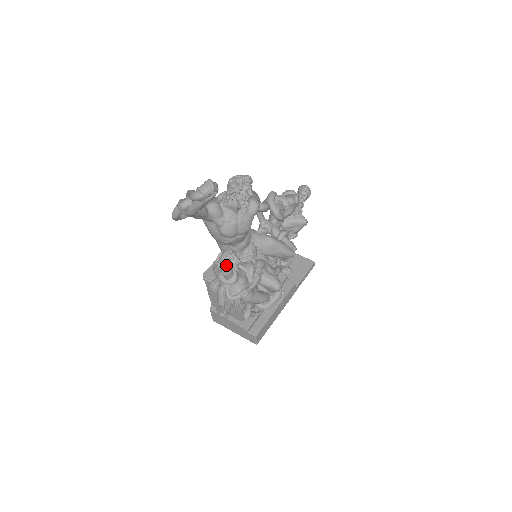
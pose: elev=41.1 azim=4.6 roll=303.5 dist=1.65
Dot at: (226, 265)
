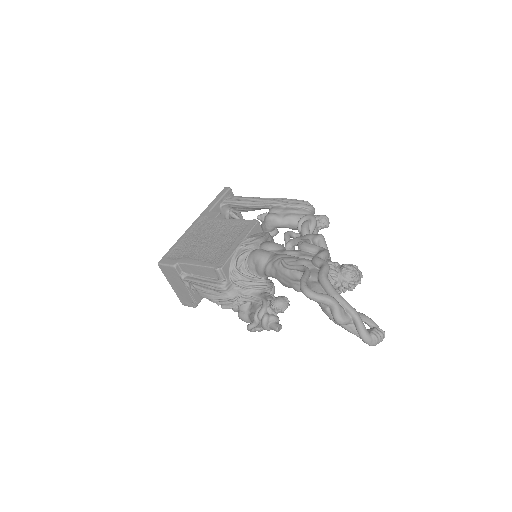
Dot at: (275, 311)
